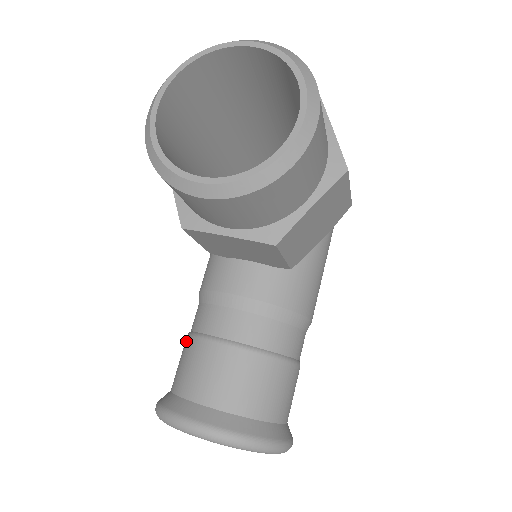
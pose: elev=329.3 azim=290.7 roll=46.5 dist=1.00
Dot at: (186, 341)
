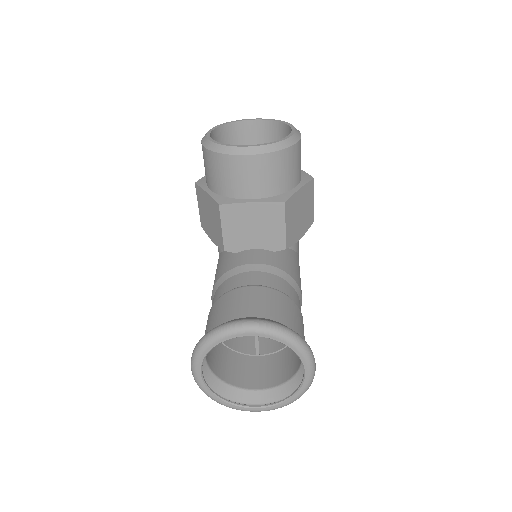
Dot at: (212, 307)
